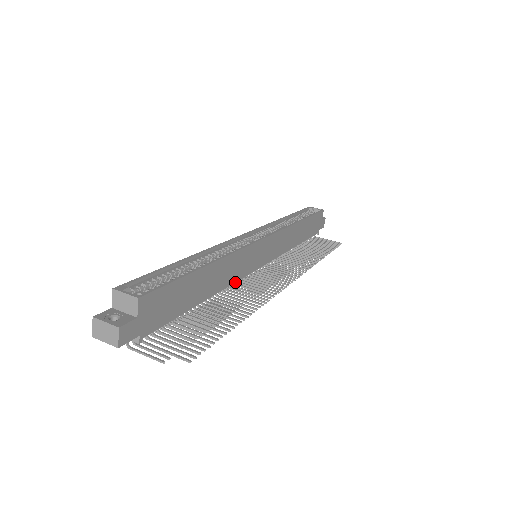
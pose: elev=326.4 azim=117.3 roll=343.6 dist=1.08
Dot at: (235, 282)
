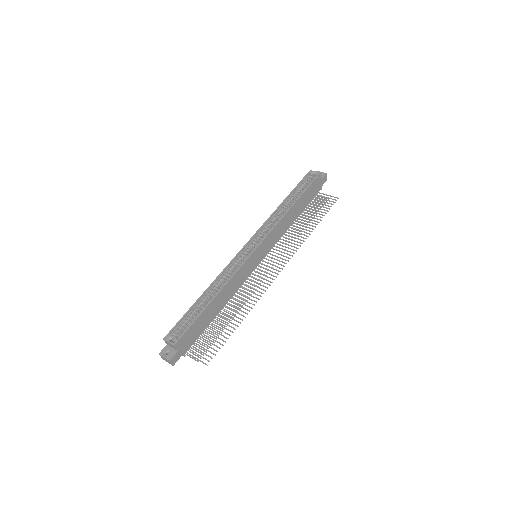
Dot at: (240, 287)
